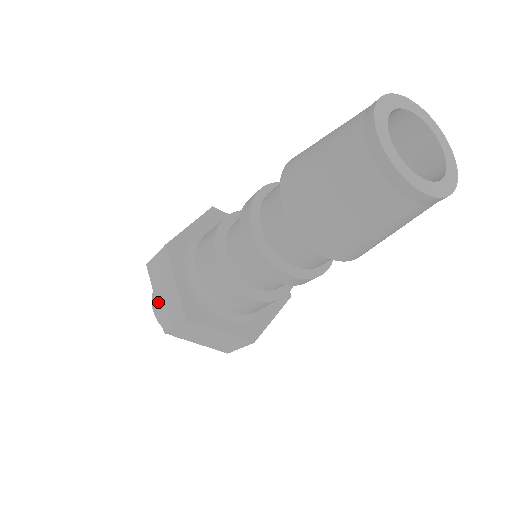
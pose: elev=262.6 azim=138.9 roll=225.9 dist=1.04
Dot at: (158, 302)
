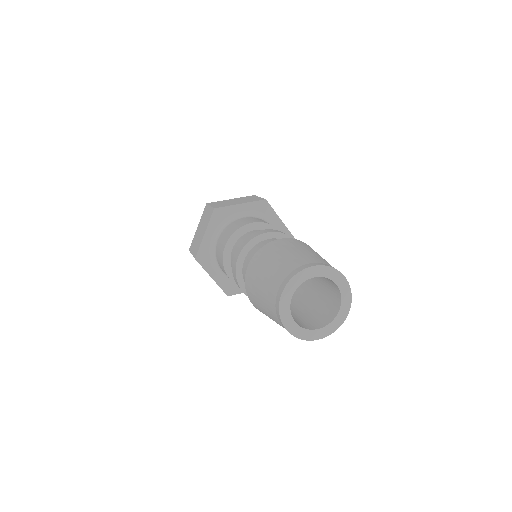
Dot at: occluded
